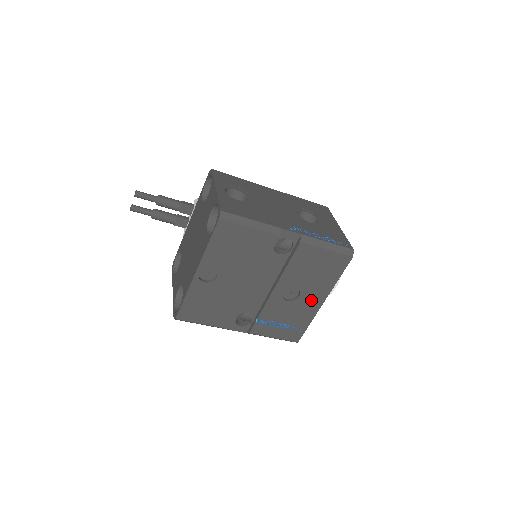
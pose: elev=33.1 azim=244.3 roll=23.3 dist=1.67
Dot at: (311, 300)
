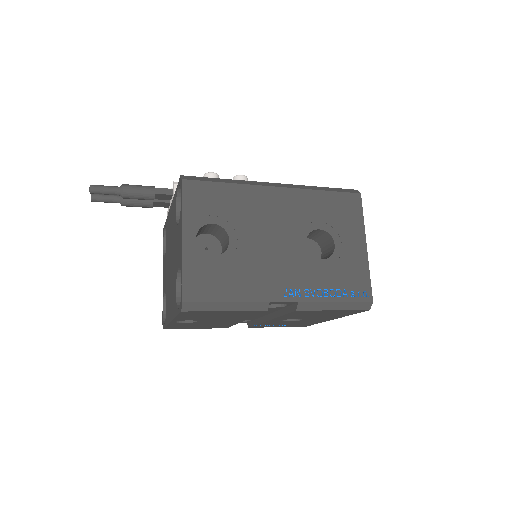
Dot at: (317, 320)
